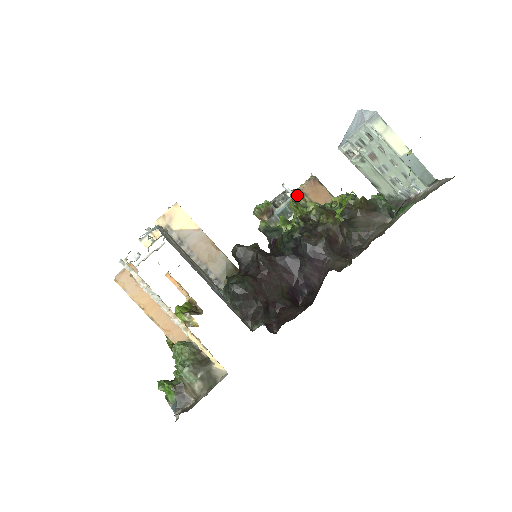
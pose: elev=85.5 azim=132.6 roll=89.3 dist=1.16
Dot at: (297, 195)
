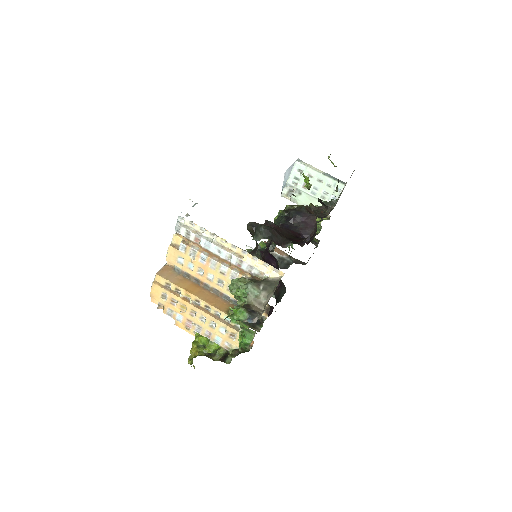
Dot at: occluded
